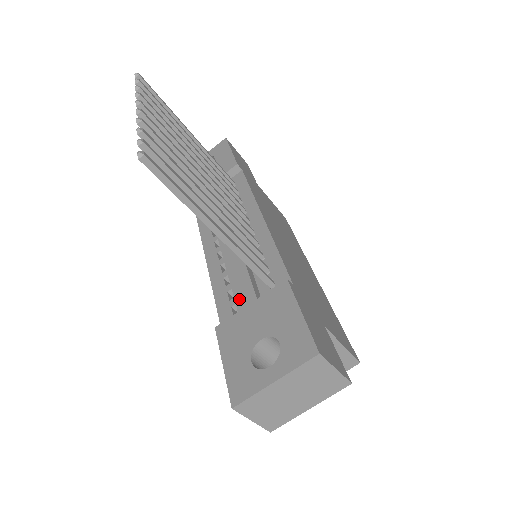
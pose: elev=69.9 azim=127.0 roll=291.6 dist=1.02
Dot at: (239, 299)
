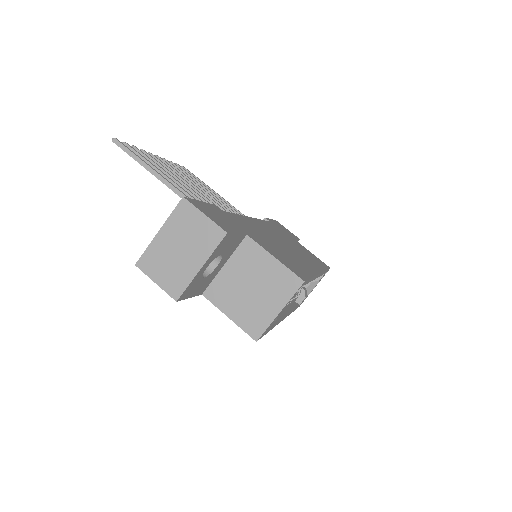
Dot at: occluded
